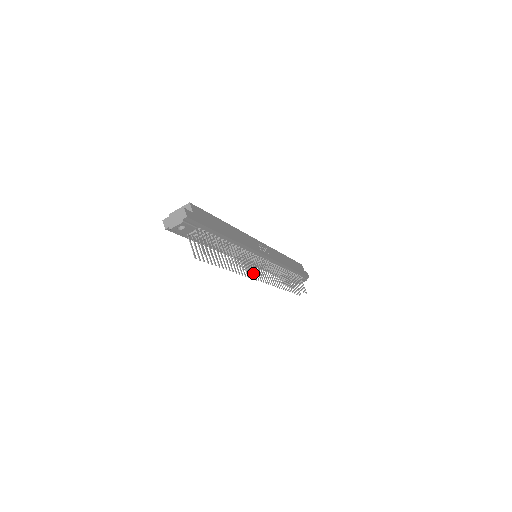
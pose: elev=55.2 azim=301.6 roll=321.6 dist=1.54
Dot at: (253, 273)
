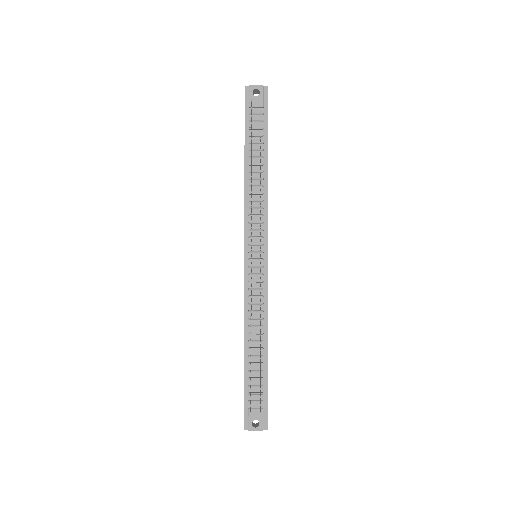
Dot at: occluded
